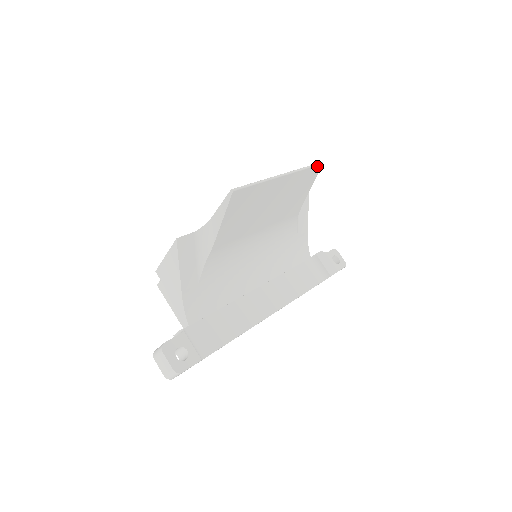
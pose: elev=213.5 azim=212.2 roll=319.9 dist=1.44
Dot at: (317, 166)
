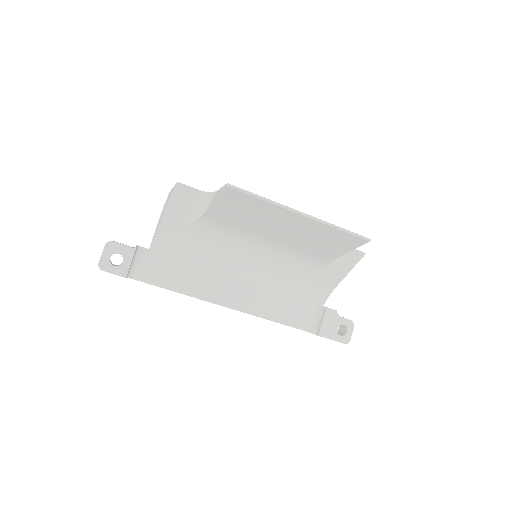
Dot at: (360, 238)
